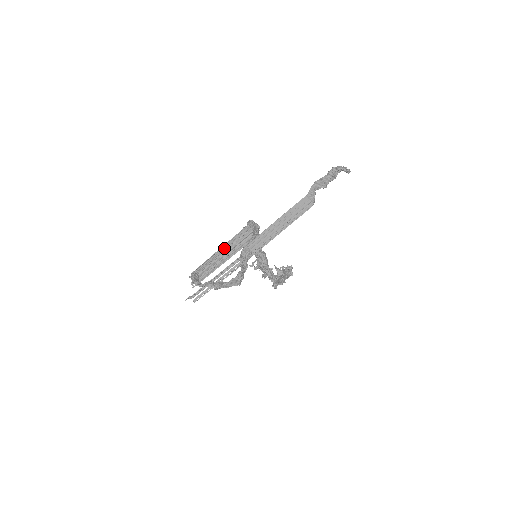
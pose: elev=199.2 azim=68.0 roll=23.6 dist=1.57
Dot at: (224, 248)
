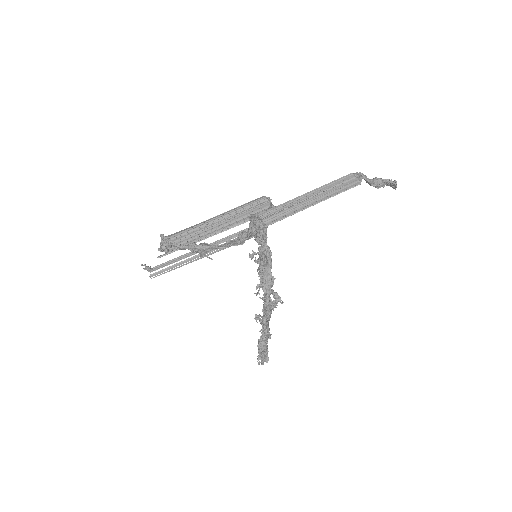
Dot at: (223, 216)
